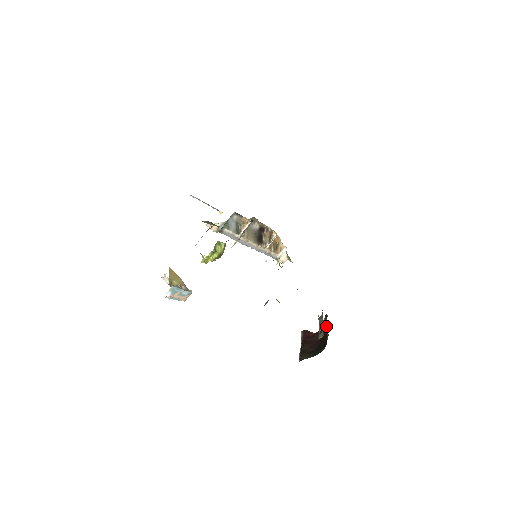
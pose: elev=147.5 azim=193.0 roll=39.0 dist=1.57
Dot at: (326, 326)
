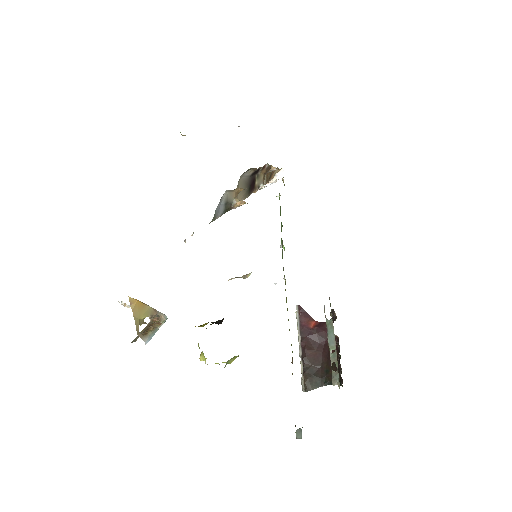
Dot at: (336, 341)
